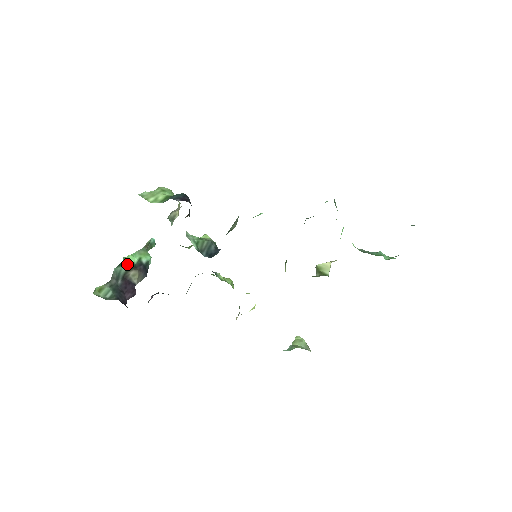
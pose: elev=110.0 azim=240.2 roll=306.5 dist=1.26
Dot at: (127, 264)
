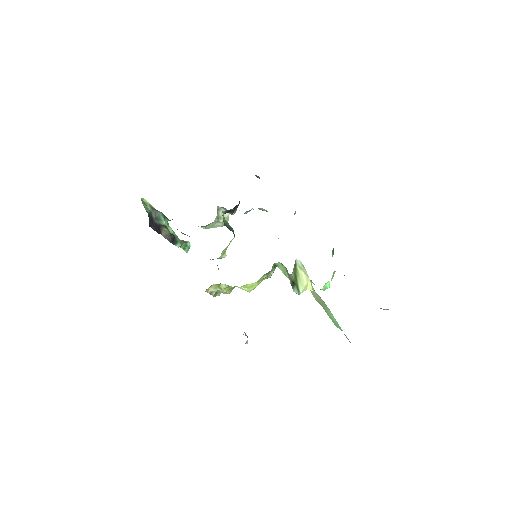
Dot at: (167, 226)
